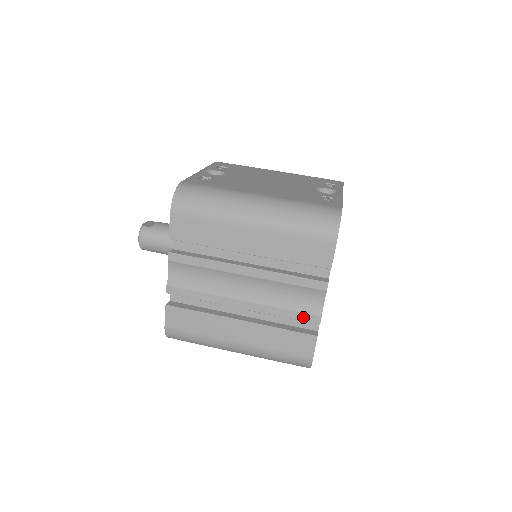
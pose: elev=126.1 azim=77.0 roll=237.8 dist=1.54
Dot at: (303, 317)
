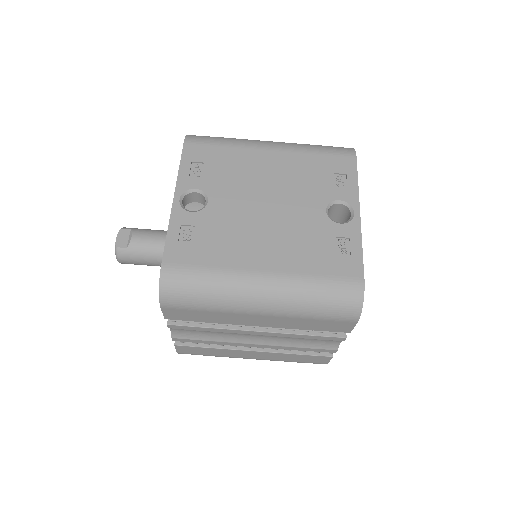
Dot at: (319, 350)
